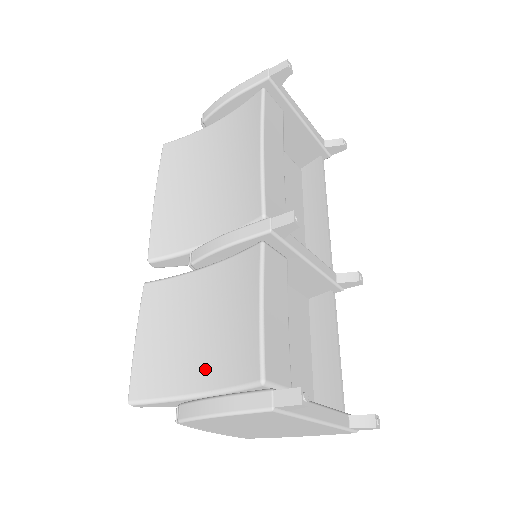
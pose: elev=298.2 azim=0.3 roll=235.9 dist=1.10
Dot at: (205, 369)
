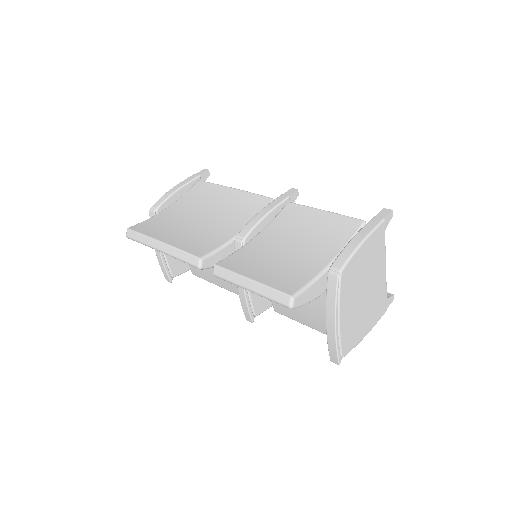
Dot at: (323, 251)
